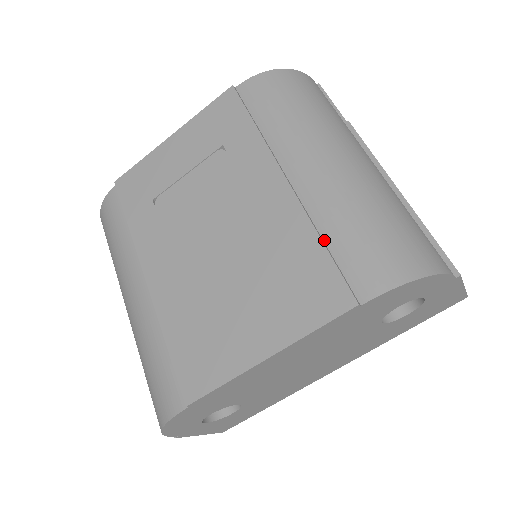
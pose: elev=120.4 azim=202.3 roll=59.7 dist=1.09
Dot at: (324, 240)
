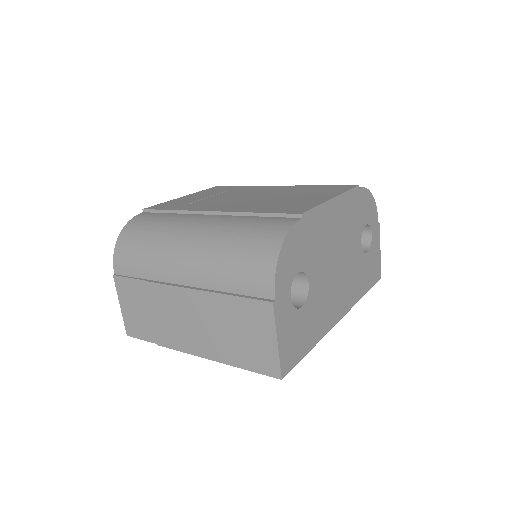
Dot at: occluded
